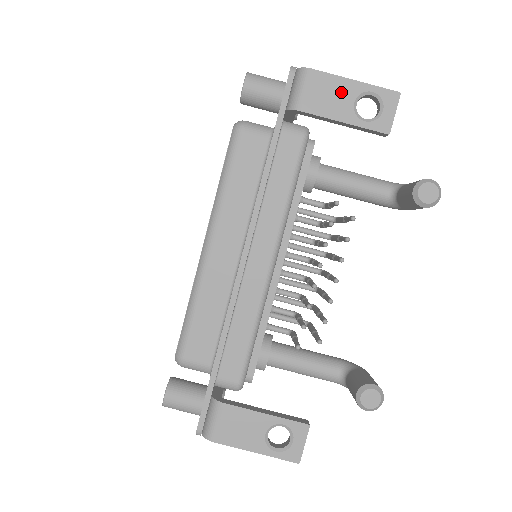
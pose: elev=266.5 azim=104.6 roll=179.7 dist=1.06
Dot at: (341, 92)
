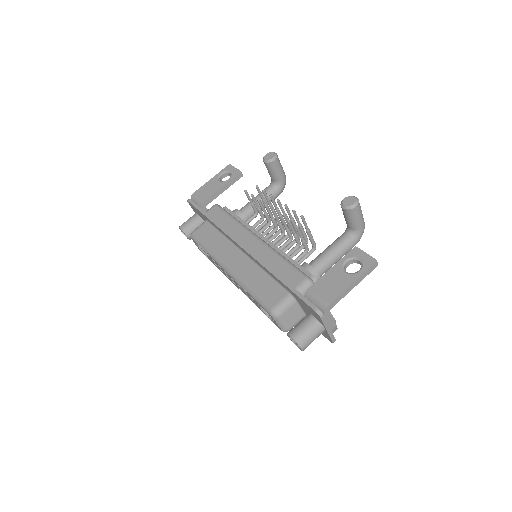
Dot at: (211, 185)
